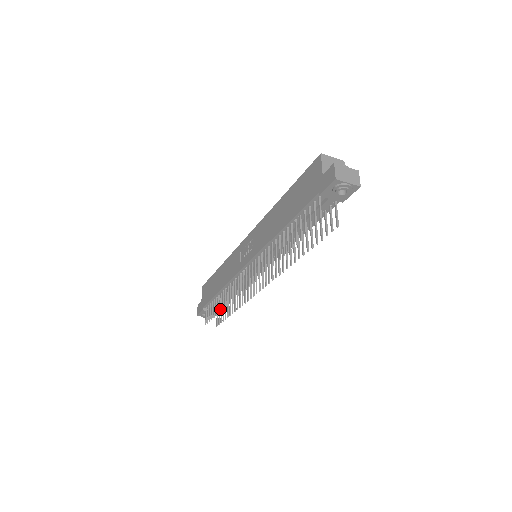
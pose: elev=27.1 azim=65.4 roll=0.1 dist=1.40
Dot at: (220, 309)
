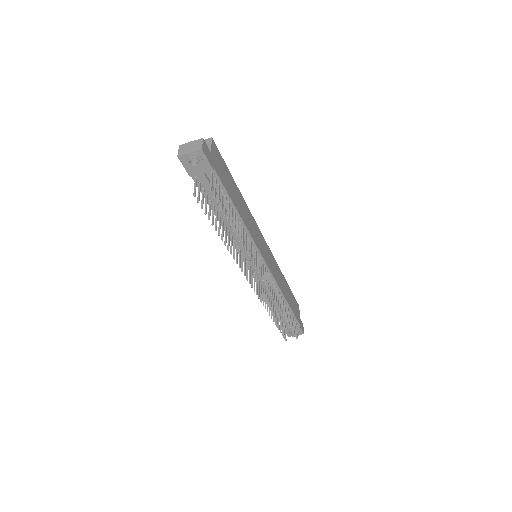
Dot at: (273, 319)
